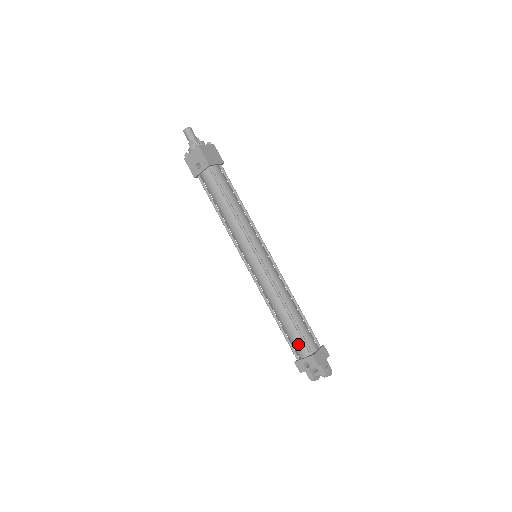
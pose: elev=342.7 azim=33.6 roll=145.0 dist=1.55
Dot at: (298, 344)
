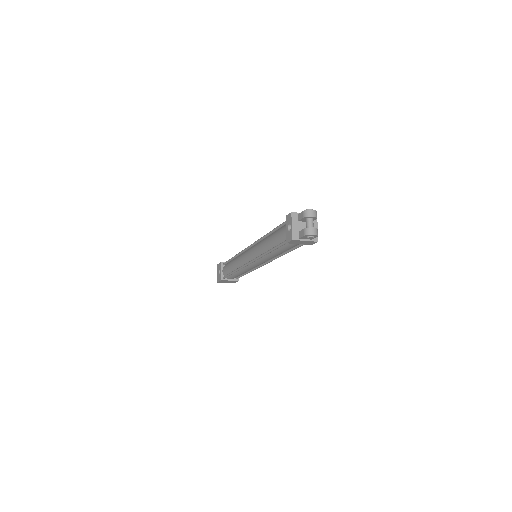
Dot at: (281, 232)
